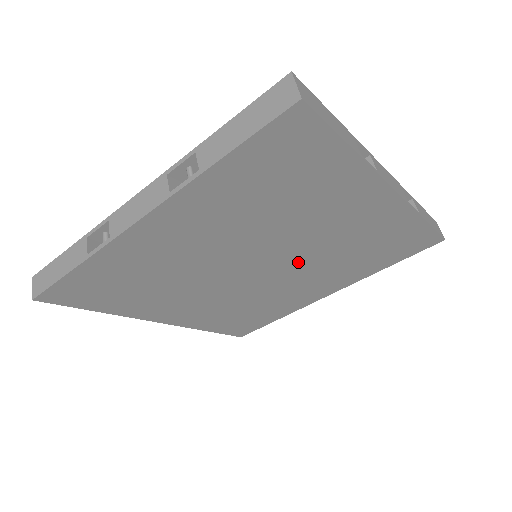
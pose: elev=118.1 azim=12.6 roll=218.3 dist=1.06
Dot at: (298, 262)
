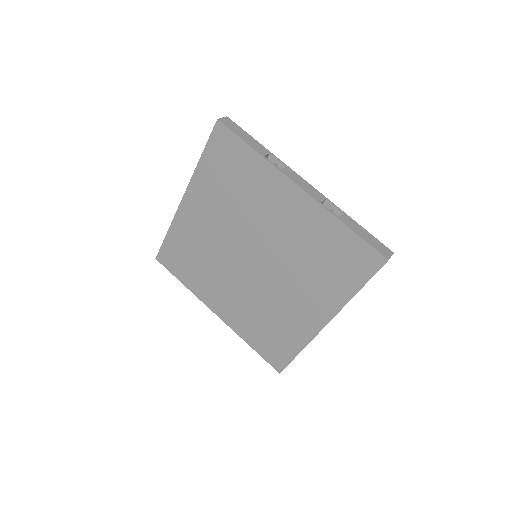
Dot at: (275, 261)
